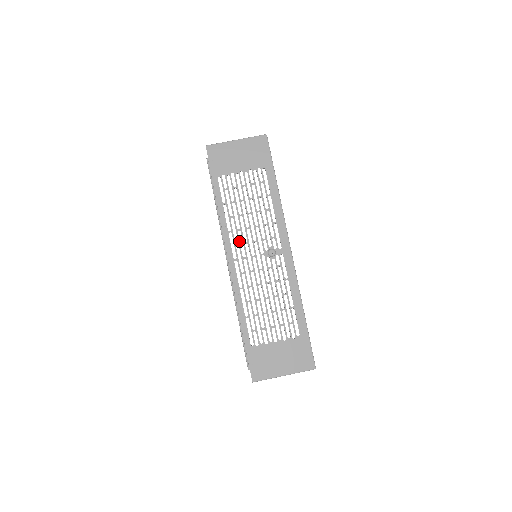
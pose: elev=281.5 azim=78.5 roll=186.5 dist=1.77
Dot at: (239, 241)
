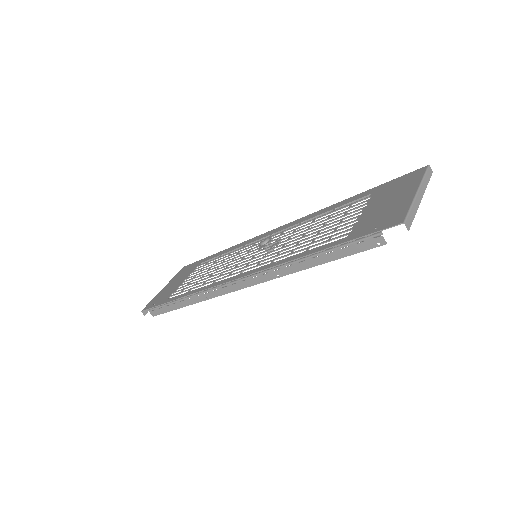
Dot at: (229, 272)
